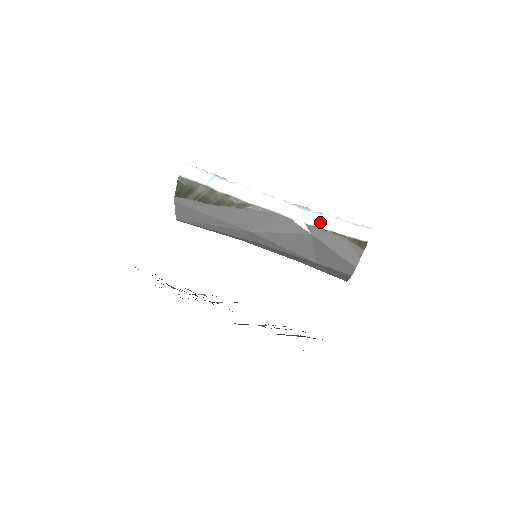
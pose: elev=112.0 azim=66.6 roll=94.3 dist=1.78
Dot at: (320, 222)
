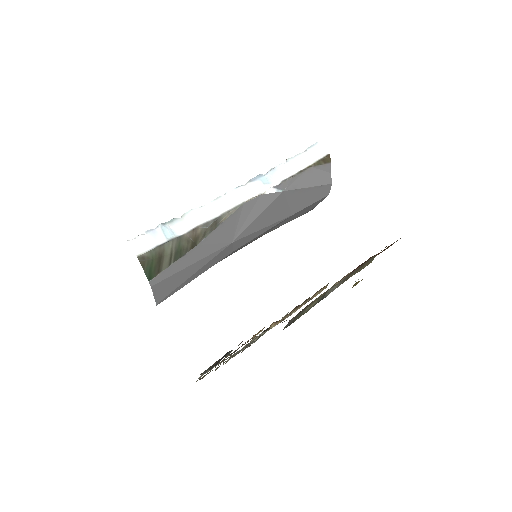
Dot at: (281, 175)
